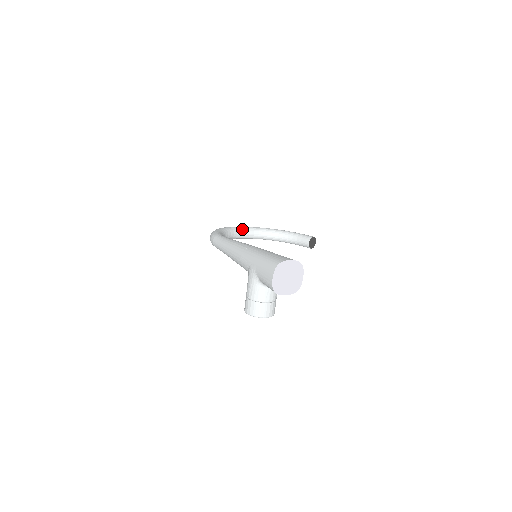
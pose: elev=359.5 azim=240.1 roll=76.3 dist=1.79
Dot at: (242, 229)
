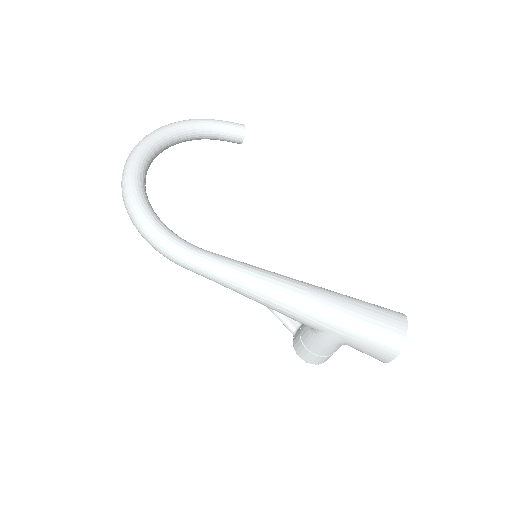
Dot at: (145, 163)
